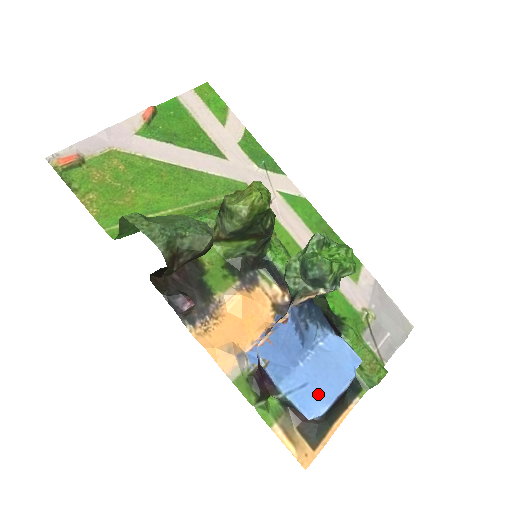
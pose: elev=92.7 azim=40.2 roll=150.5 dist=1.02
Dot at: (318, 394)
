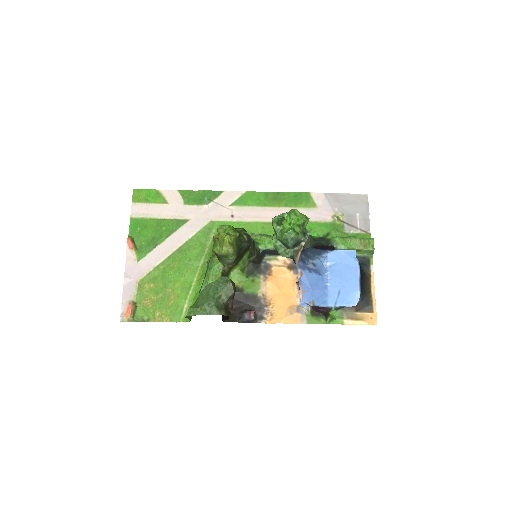
Dot at: (349, 290)
